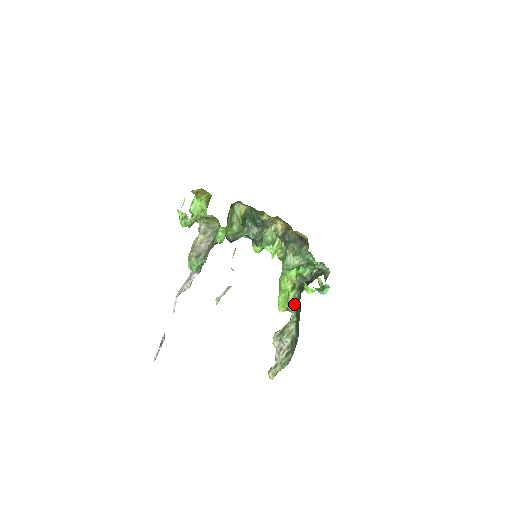
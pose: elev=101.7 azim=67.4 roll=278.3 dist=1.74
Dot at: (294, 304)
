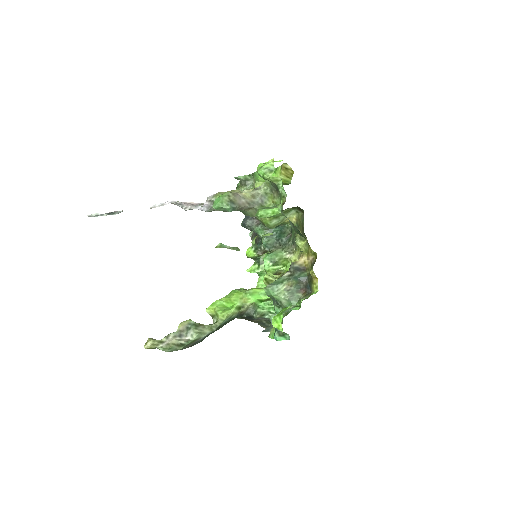
Dot at: (227, 318)
